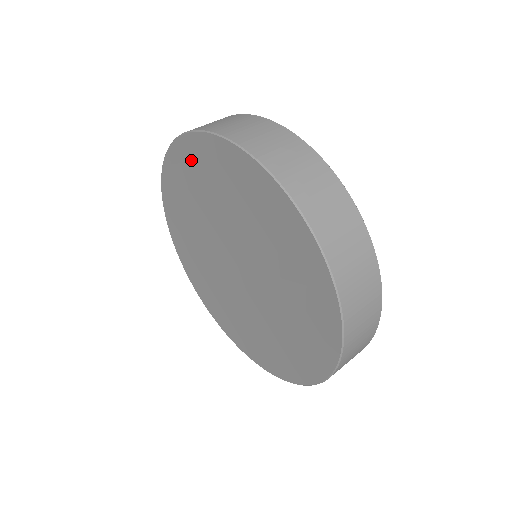
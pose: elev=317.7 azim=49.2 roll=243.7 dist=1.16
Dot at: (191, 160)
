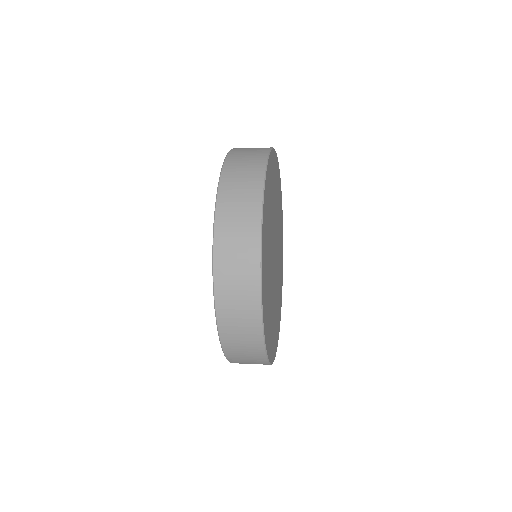
Dot at: occluded
